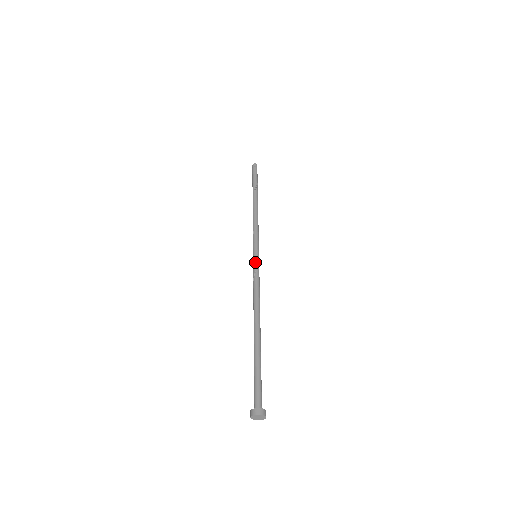
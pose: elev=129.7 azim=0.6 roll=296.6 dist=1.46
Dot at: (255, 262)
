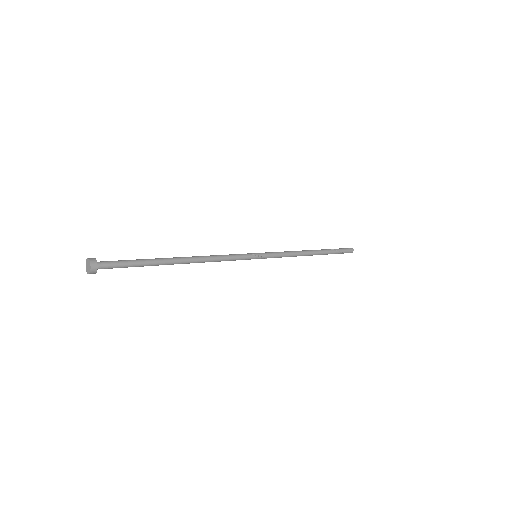
Dot at: (246, 254)
